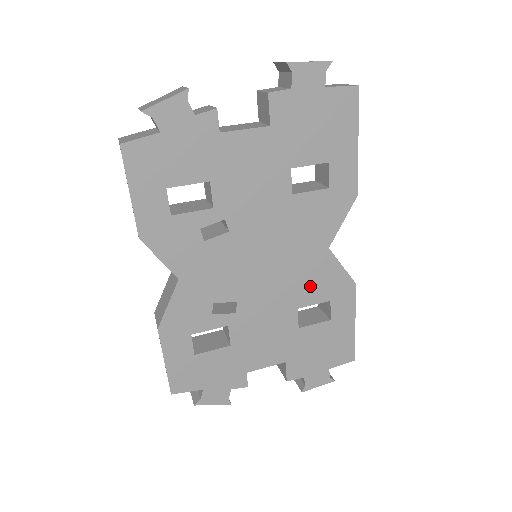
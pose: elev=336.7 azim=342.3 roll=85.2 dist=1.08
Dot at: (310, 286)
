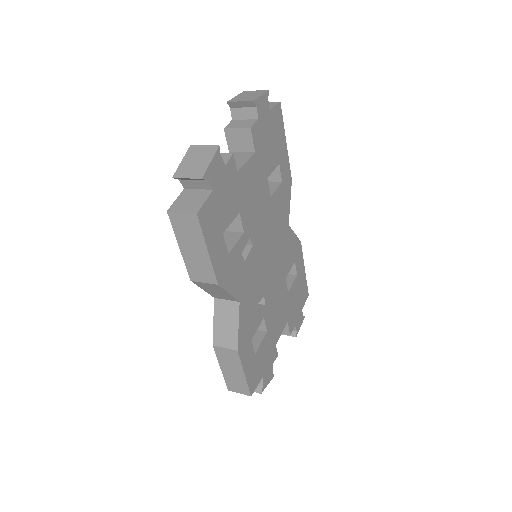
Dot at: (287, 258)
